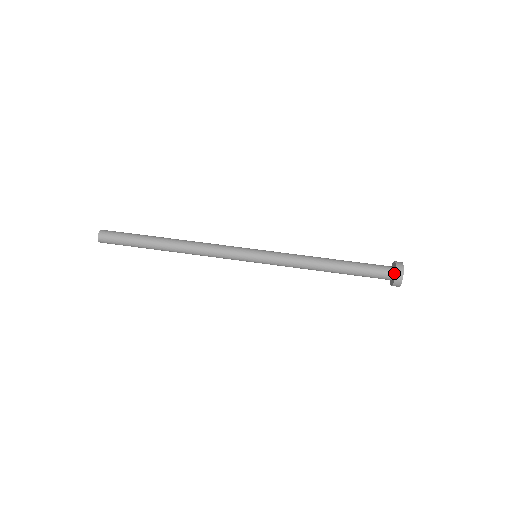
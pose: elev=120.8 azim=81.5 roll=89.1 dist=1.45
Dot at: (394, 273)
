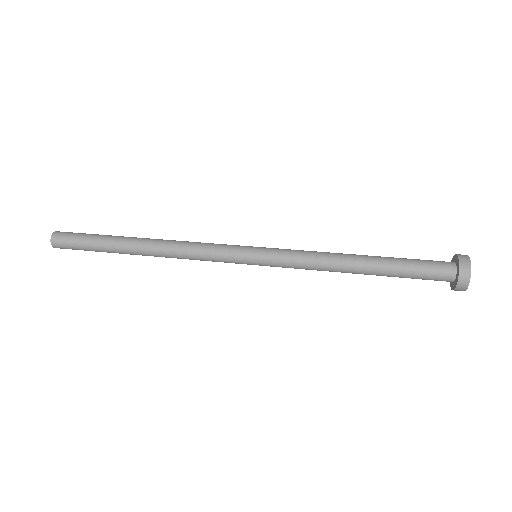
Dot at: (456, 265)
